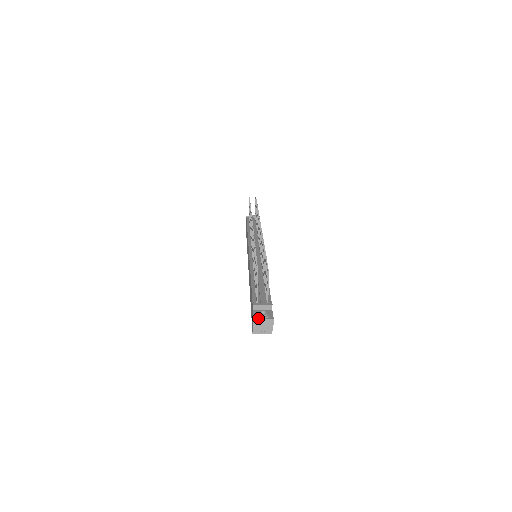
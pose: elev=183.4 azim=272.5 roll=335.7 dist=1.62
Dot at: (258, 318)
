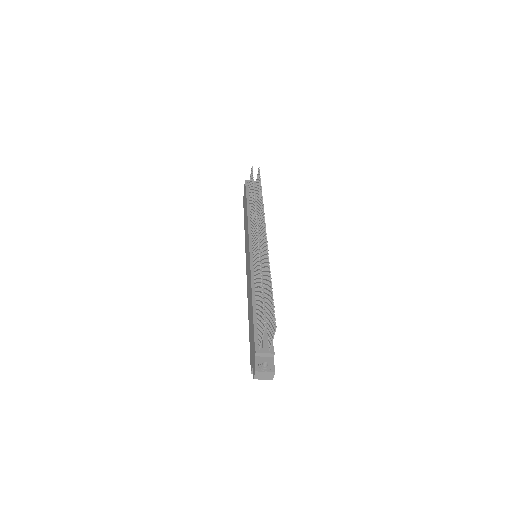
Dot at: (260, 371)
